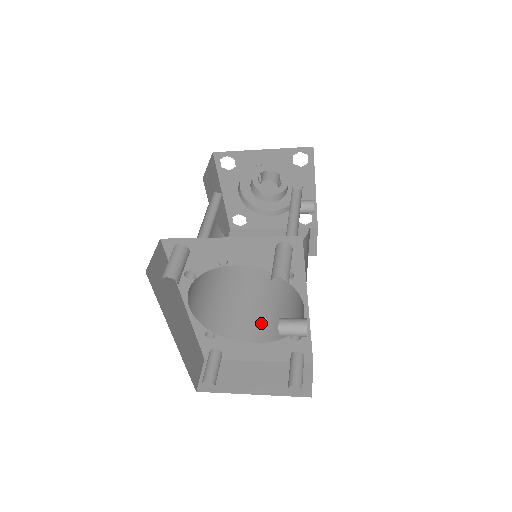
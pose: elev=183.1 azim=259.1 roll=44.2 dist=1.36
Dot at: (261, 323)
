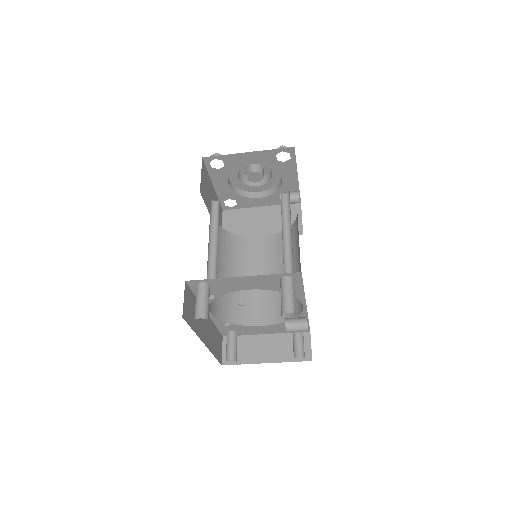
Dot at: (266, 307)
